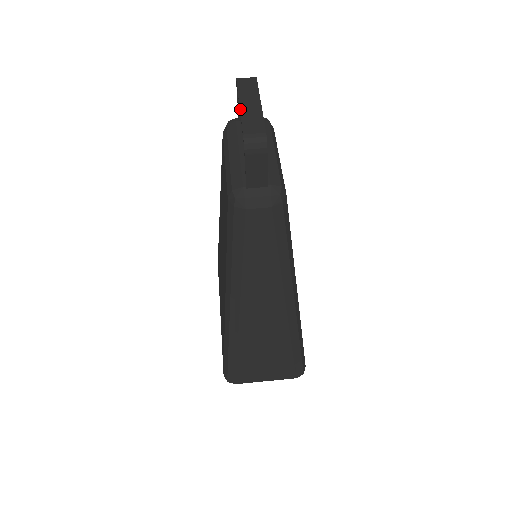
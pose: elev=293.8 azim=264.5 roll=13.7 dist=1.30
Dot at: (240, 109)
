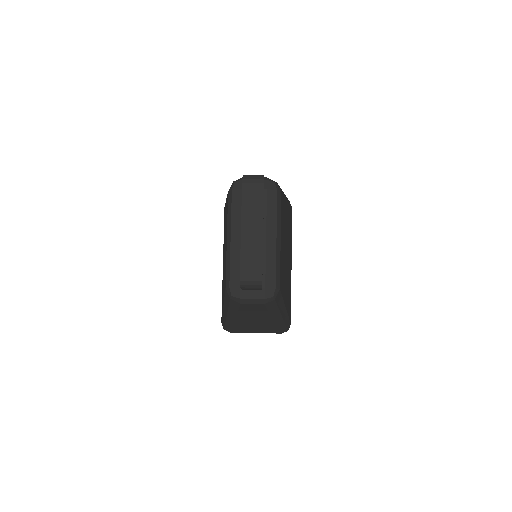
Dot at: (241, 236)
